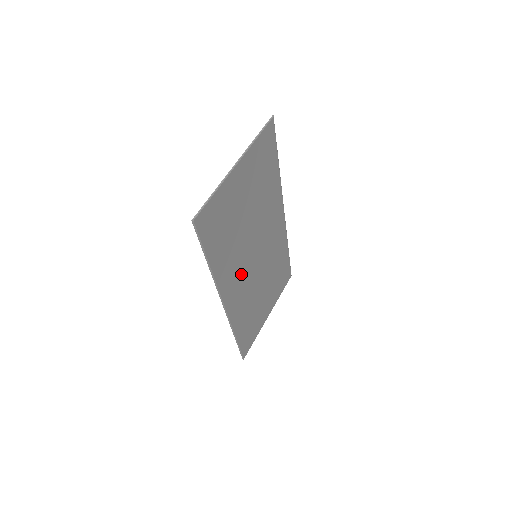
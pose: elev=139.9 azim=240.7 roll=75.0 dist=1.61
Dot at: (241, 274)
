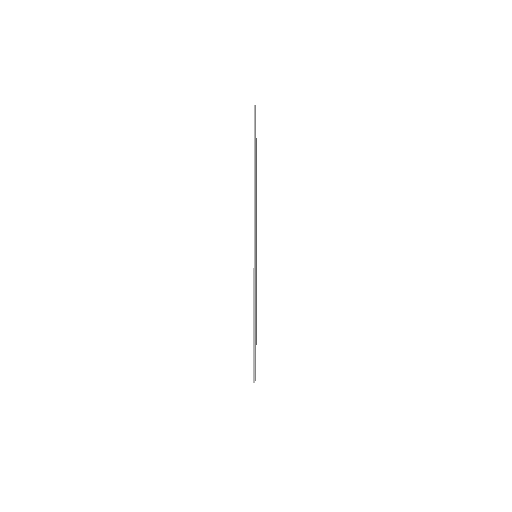
Dot at: occluded
